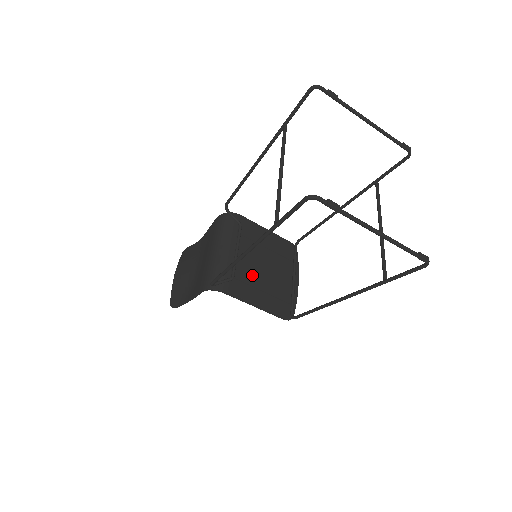
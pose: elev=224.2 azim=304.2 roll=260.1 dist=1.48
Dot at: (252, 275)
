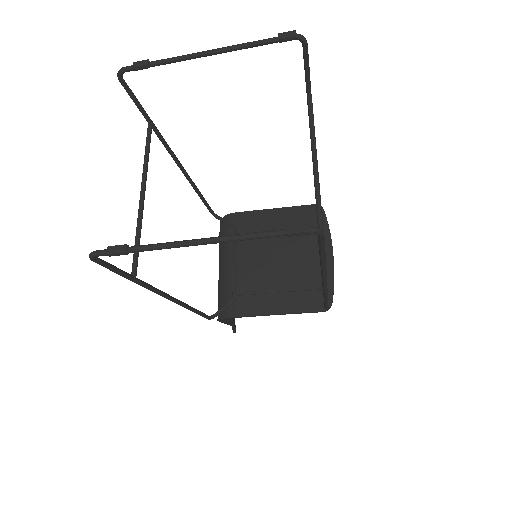
Dot at: (261, 279)
